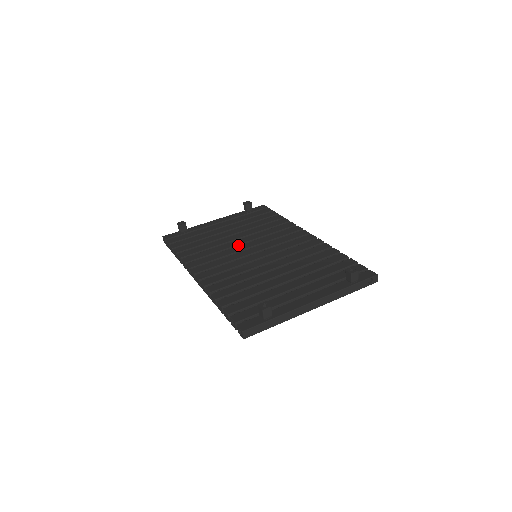
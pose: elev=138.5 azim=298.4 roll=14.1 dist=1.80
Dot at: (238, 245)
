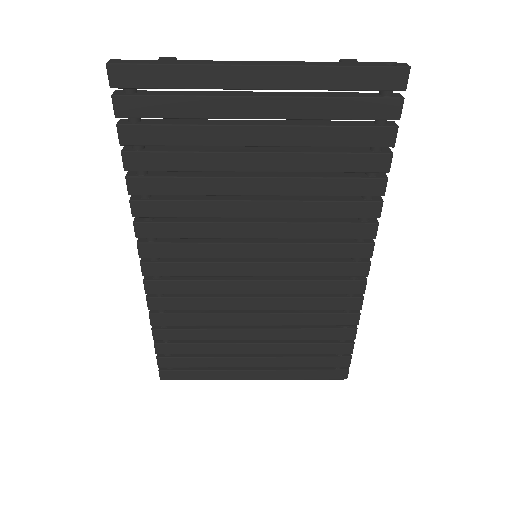
Dot at: occluded
